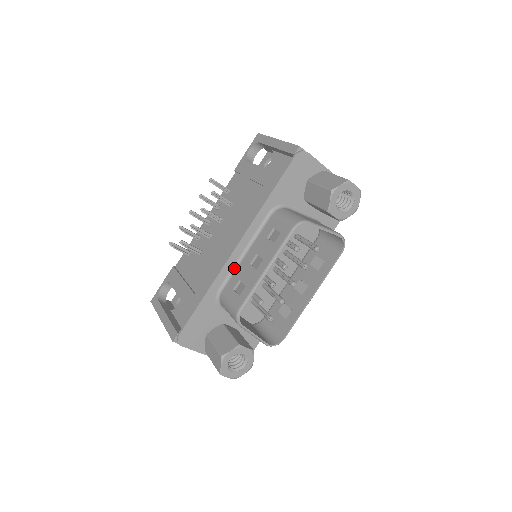
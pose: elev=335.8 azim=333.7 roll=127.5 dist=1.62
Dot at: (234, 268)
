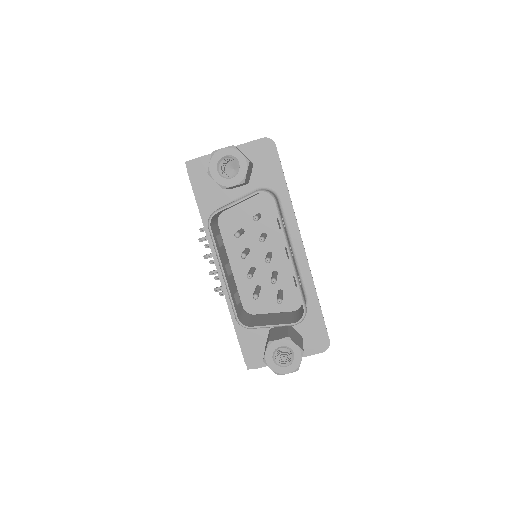
Dot at: occluded
